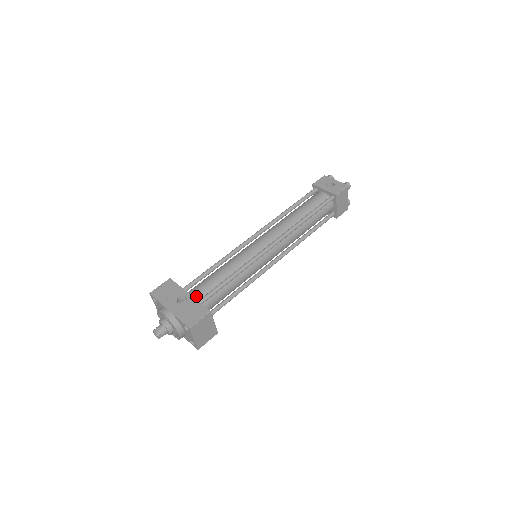
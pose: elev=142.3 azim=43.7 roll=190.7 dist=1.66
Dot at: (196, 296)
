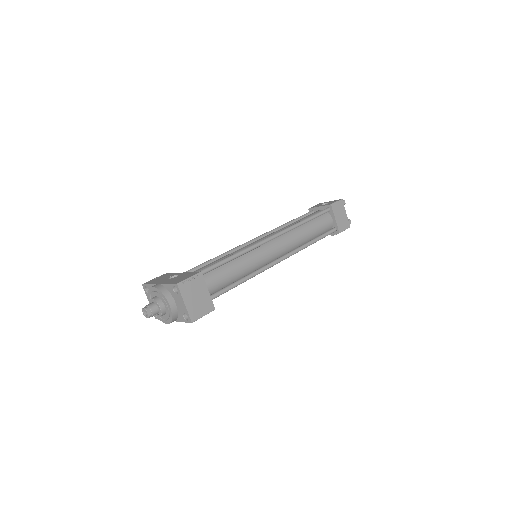
Dot at: occluded
